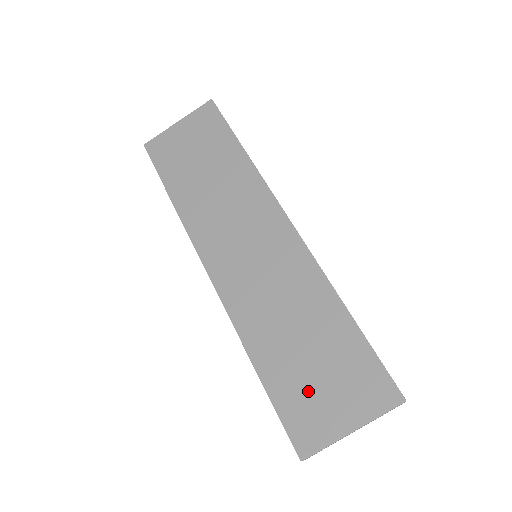
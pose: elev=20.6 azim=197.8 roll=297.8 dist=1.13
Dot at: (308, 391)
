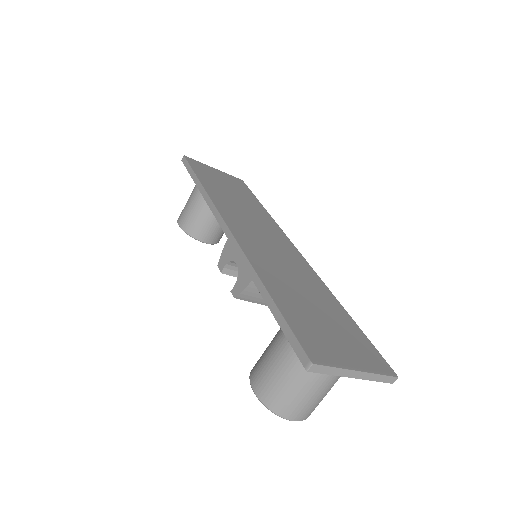
Dot at: (317, 328)
